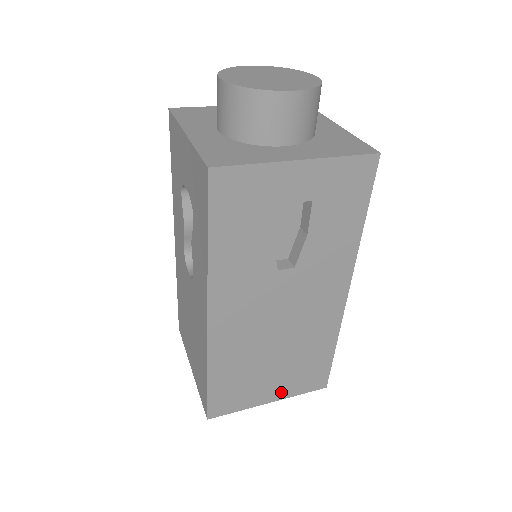
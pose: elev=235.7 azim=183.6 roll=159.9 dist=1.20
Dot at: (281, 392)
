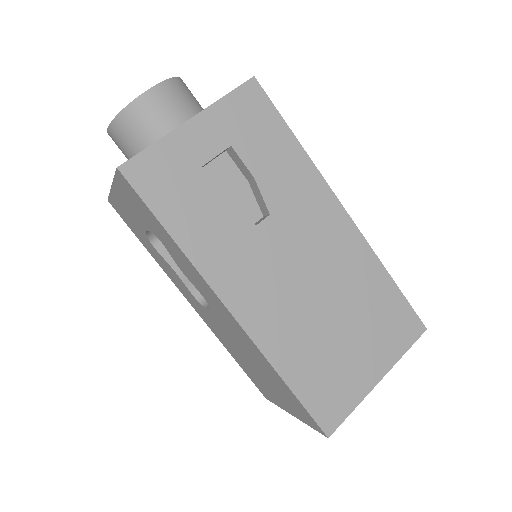
Dot at: (381, 360)
